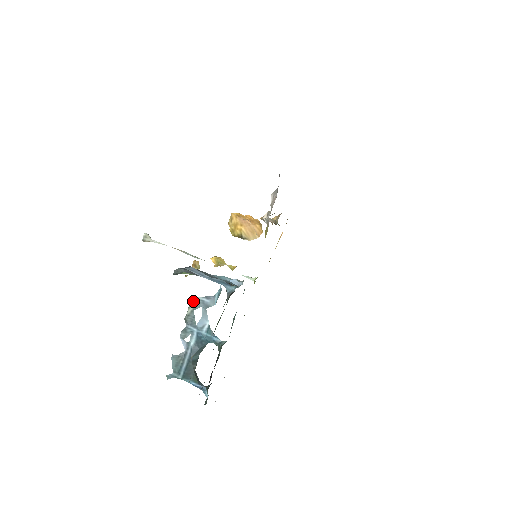
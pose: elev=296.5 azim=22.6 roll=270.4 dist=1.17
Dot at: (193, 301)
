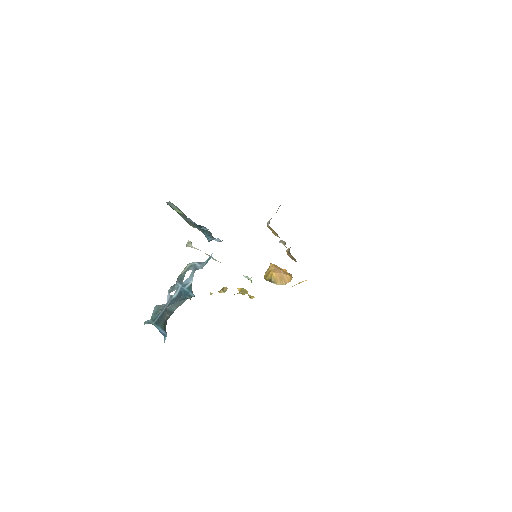
Dot at: (188, 264)
